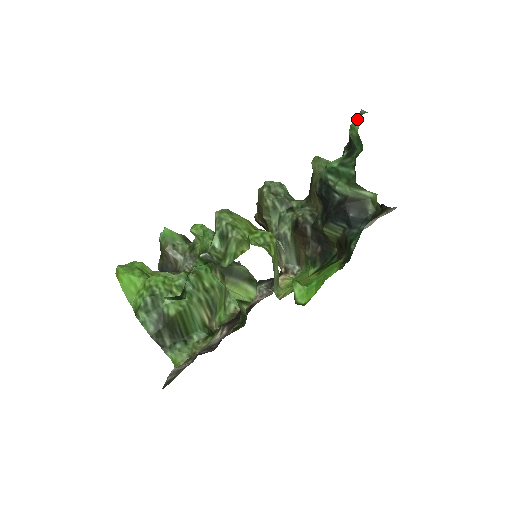
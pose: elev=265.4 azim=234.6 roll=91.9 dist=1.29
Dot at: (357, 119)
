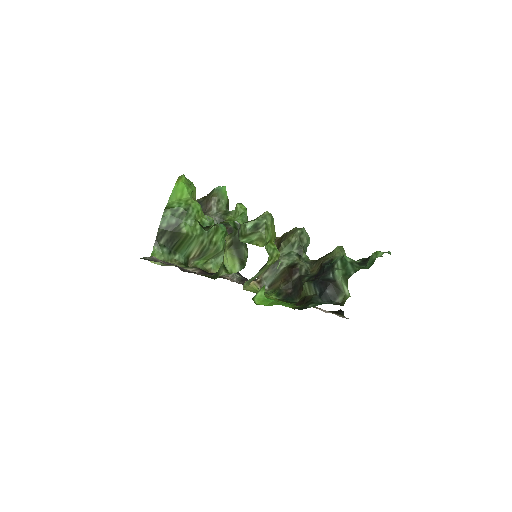
Dot at: (383, 252)
